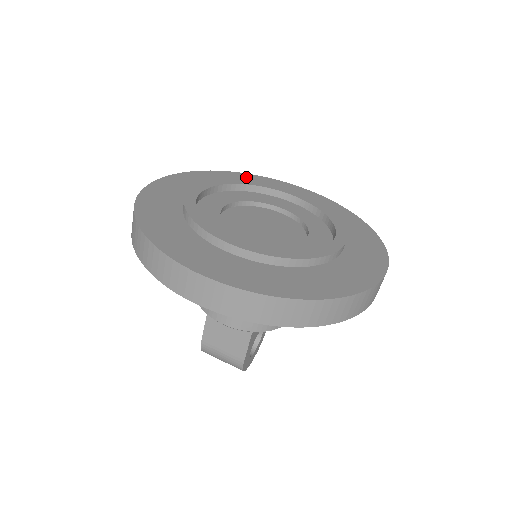
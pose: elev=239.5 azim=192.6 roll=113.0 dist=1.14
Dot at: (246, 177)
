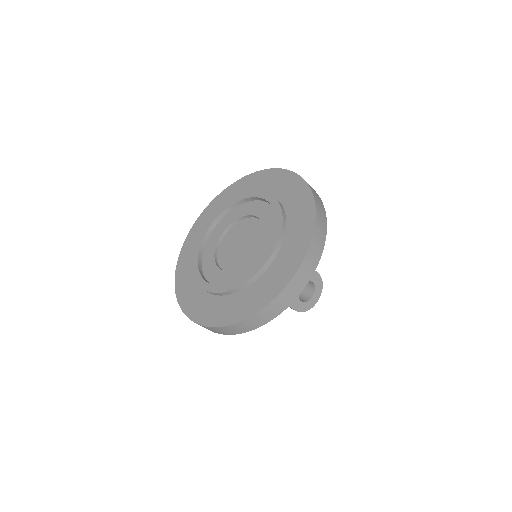
Dot at: (247, 181)
